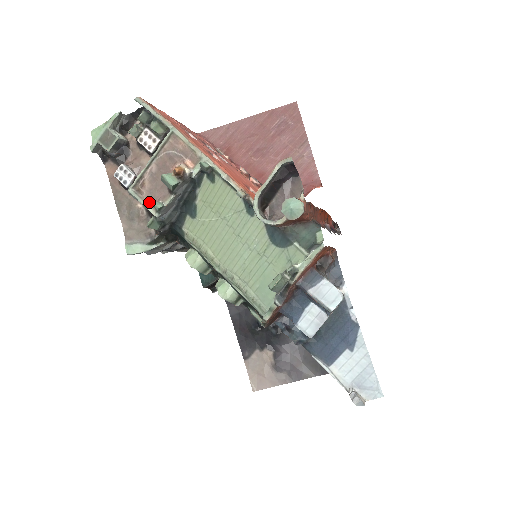
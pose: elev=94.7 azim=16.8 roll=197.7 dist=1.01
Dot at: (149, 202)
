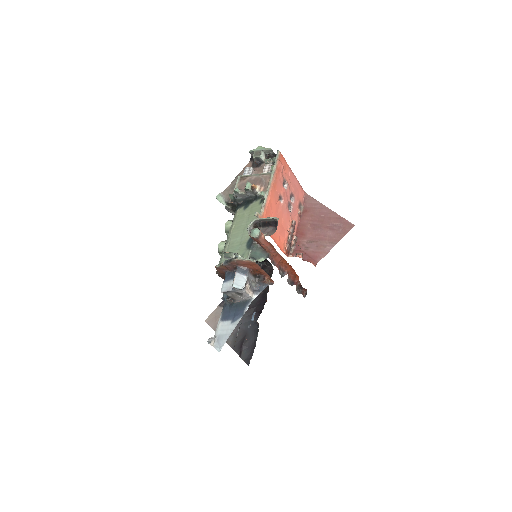
Dot at: (238, 187)
